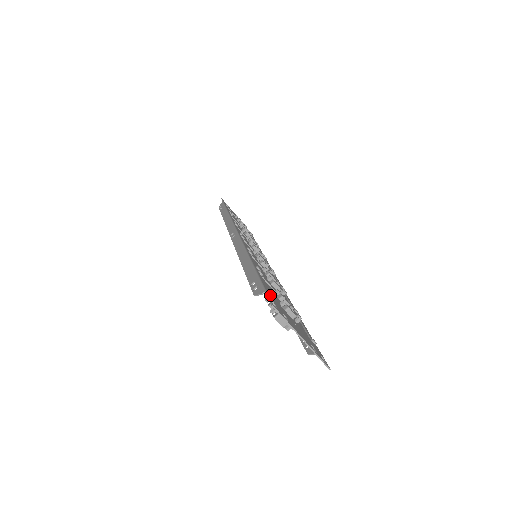
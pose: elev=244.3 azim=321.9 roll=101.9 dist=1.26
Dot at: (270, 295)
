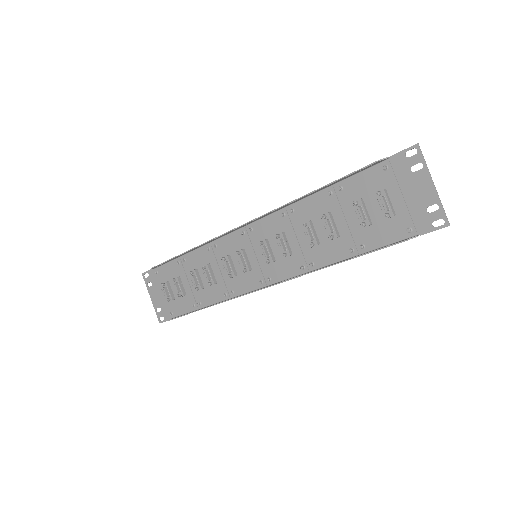
Dot at: (390, 164)
